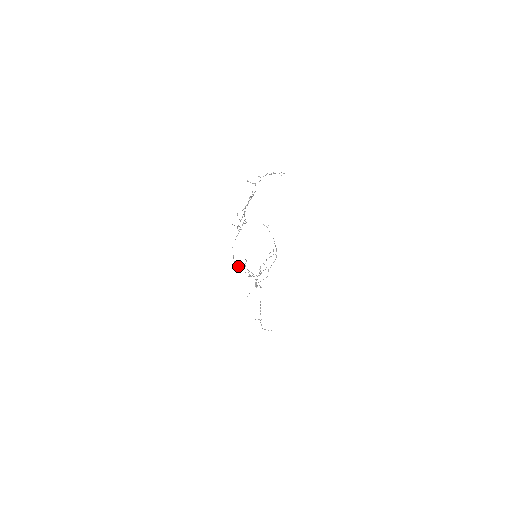
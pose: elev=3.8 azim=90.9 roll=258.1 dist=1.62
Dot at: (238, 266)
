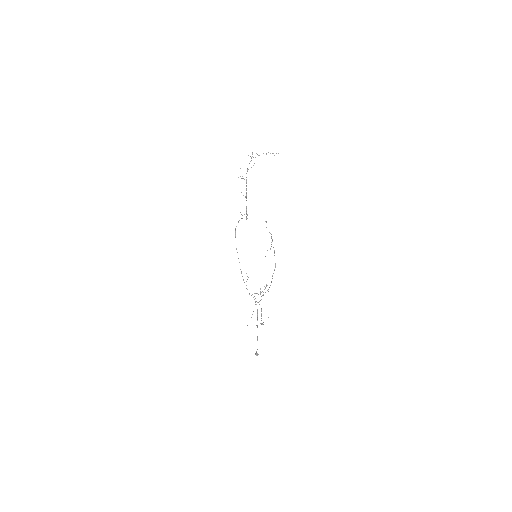
Dot at: occluded
